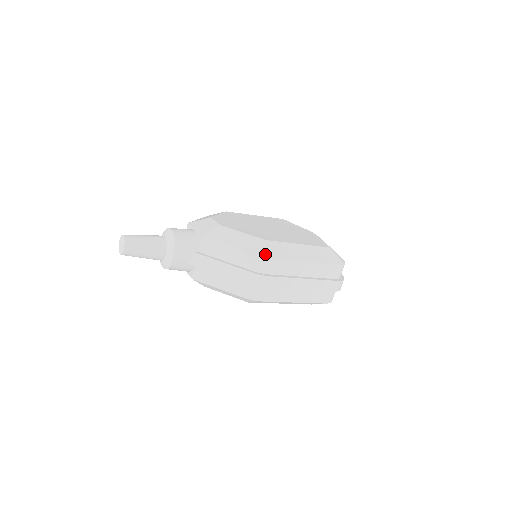
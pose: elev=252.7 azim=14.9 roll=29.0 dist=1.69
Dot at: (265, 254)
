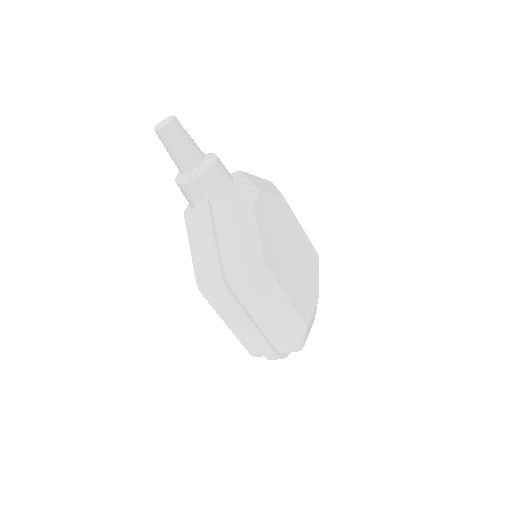
Dot at: (248, 274)
